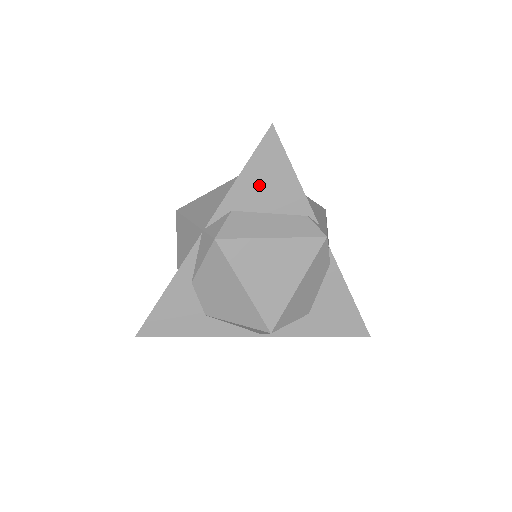
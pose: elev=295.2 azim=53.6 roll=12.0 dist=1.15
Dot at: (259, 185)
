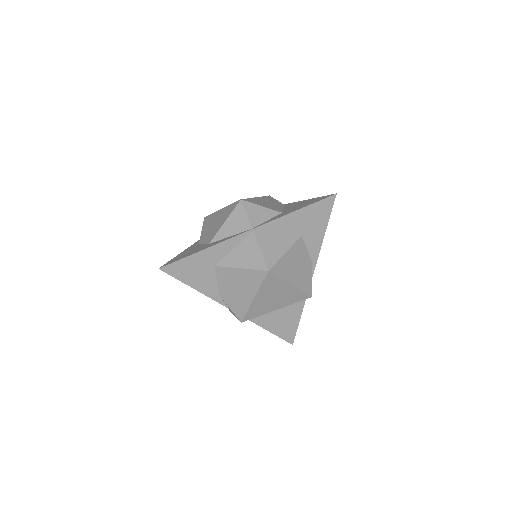
Dot at: occluded
